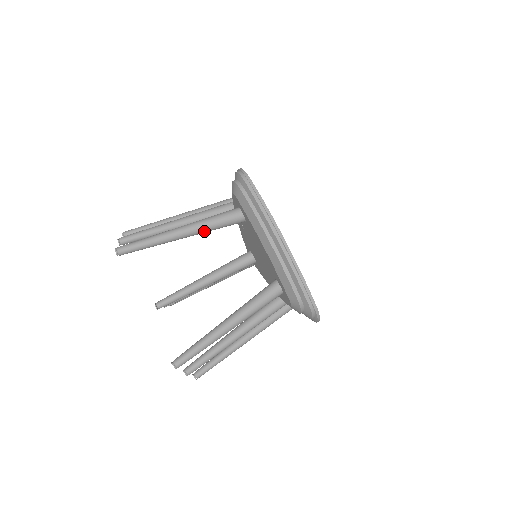
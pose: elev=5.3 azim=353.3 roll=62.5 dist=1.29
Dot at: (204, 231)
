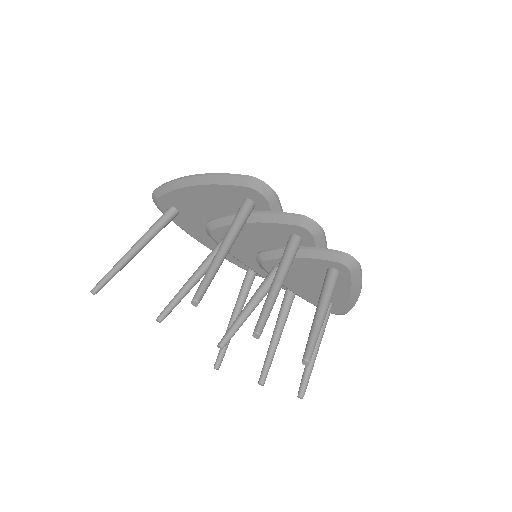
Dot at: occluded
